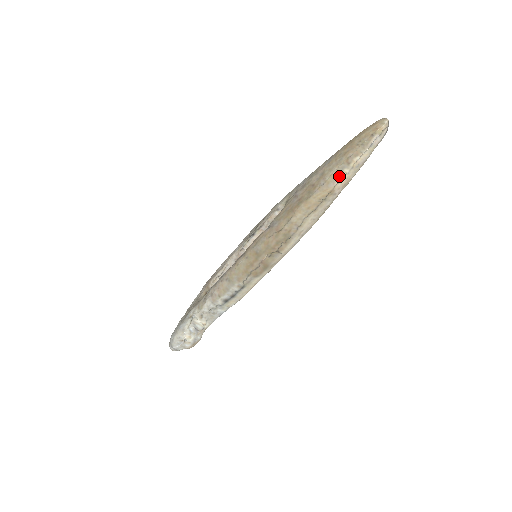
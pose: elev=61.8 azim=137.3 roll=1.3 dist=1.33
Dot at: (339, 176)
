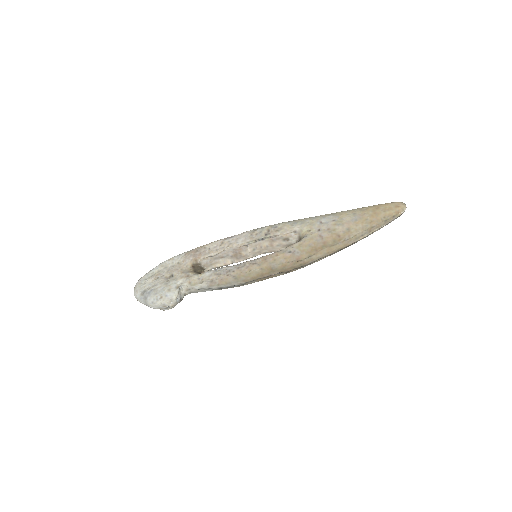
Dot at: (360, 238)
